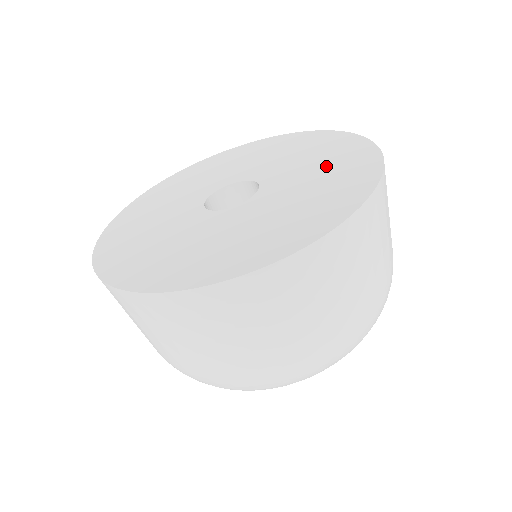
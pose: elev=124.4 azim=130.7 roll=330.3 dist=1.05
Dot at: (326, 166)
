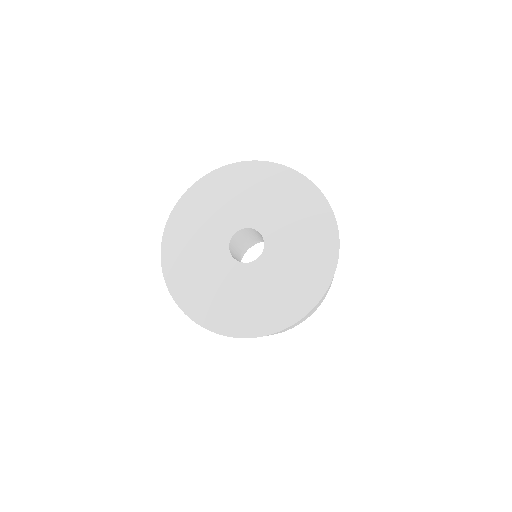
Dot at: (305, 255)
